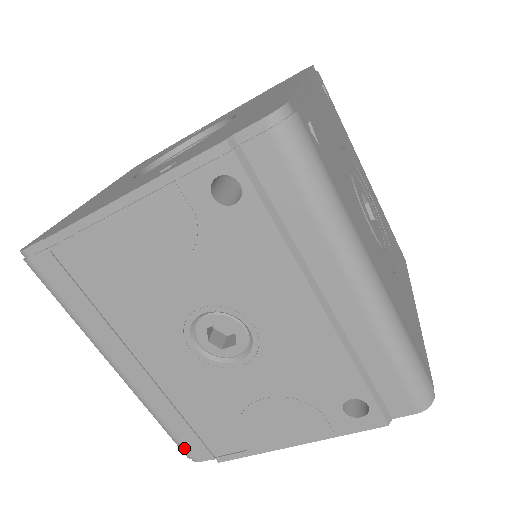
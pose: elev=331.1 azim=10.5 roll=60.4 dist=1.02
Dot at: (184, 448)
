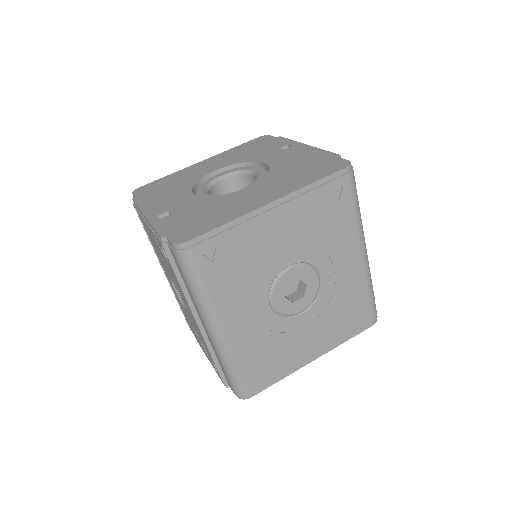
Dot at: occluded
